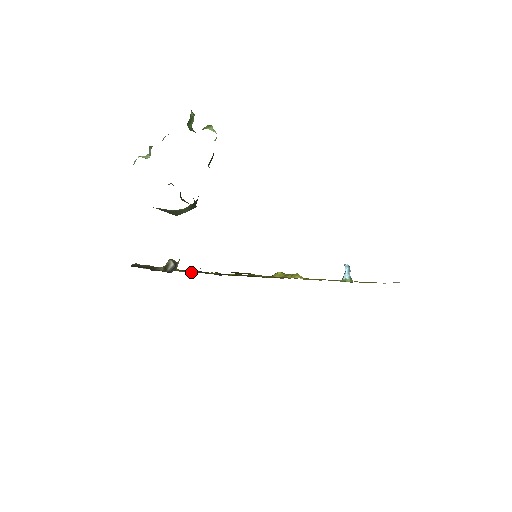
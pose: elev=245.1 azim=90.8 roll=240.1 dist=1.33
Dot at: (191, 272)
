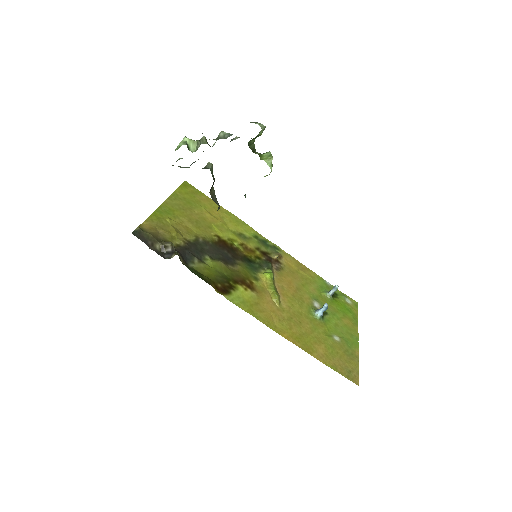
Dot at: (195, 231)
